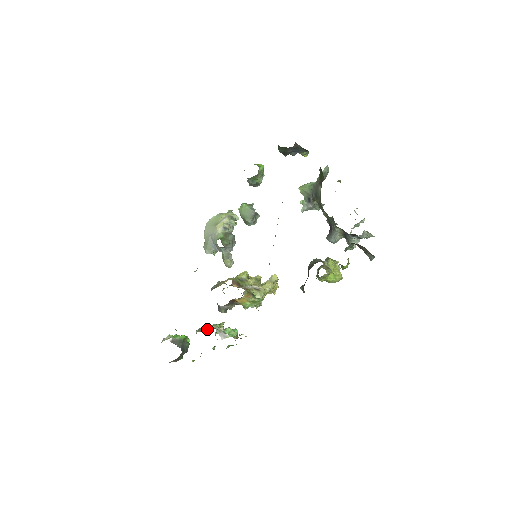
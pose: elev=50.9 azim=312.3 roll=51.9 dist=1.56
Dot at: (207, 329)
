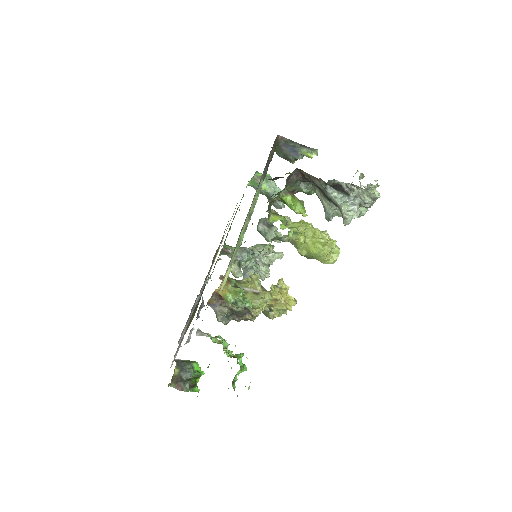
Dot at: occluded
